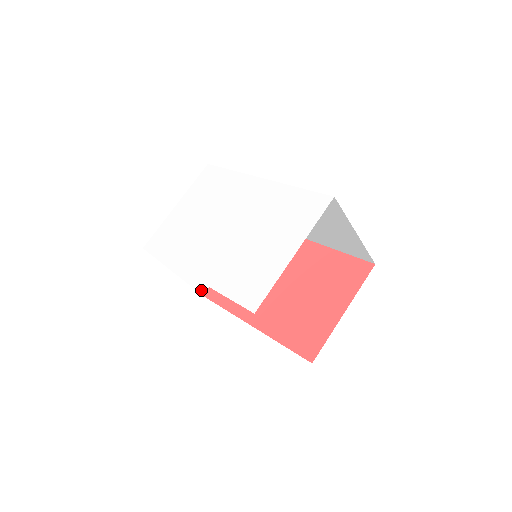
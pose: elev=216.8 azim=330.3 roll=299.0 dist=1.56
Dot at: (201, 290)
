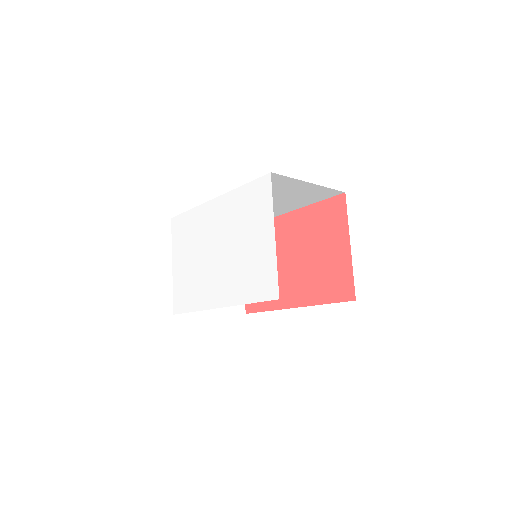
Dot at: (241, 311)
